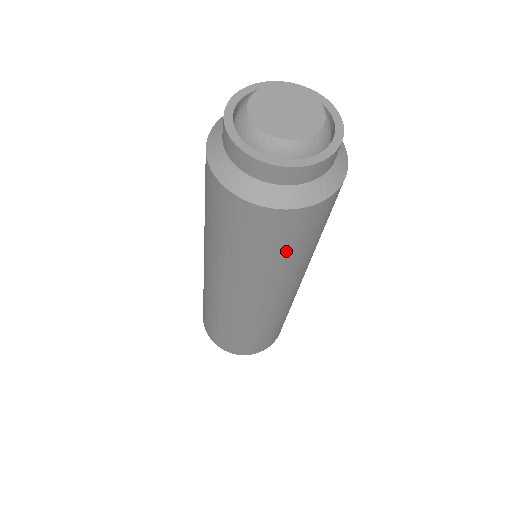
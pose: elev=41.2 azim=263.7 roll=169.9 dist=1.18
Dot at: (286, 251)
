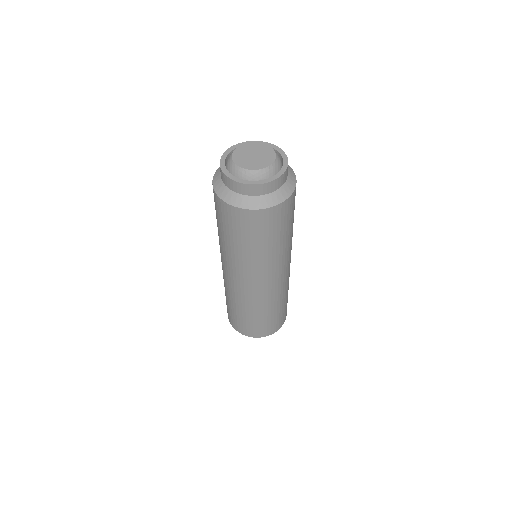
Dot at: (266, 240)
